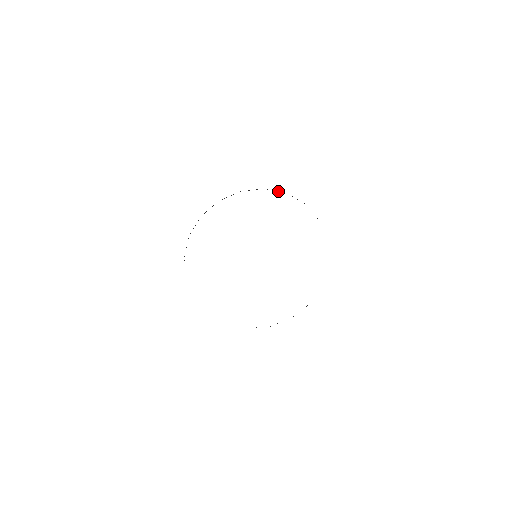
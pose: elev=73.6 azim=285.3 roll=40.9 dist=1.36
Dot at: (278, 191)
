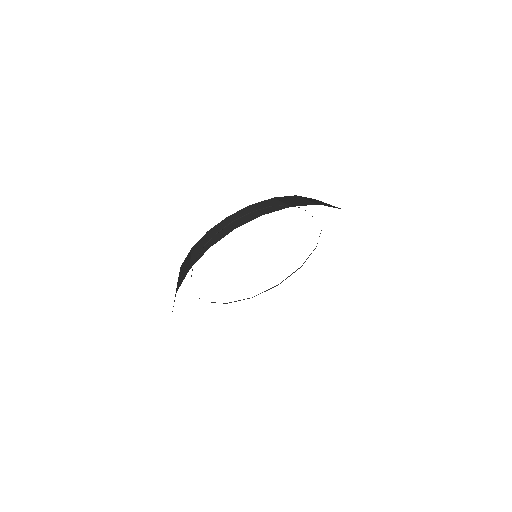
Dot at: (281, 205)
